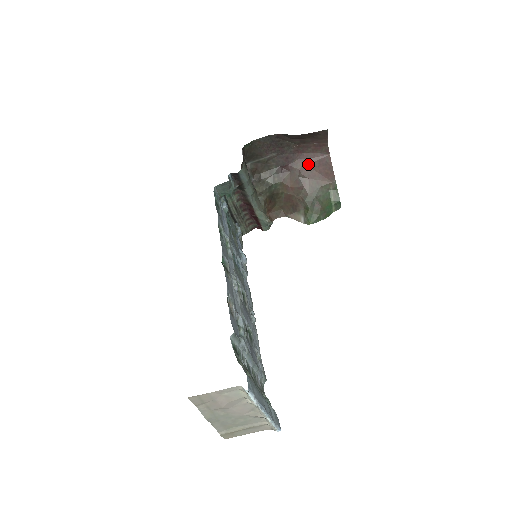
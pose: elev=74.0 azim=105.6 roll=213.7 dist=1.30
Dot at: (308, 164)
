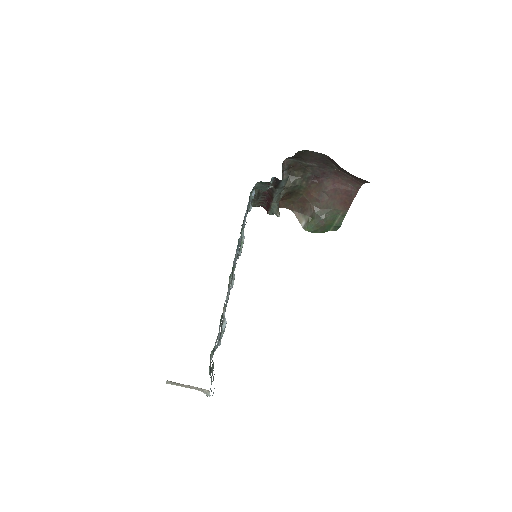
Dot at: (337, 187)
